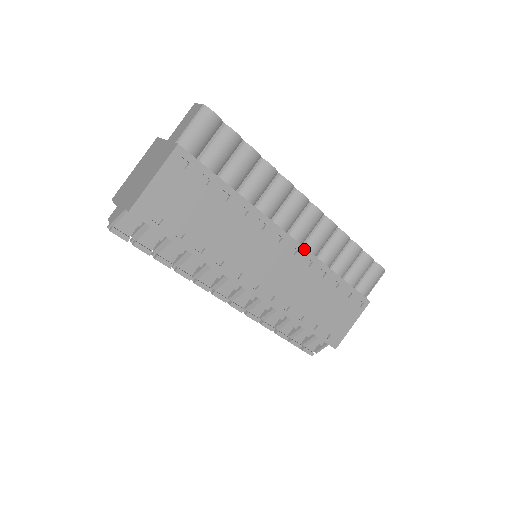
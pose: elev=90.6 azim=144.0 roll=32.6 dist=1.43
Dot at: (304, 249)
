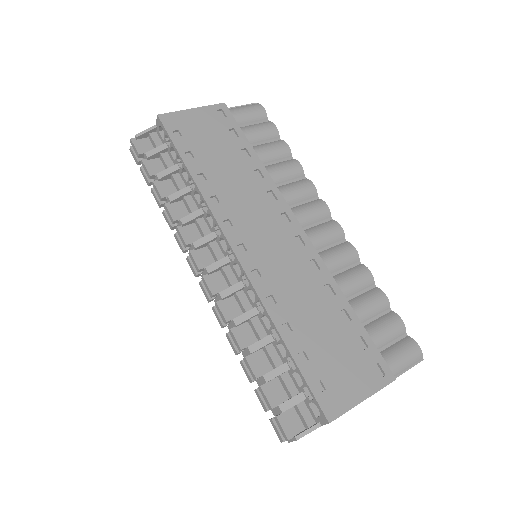
Dot at: (313, 248)
